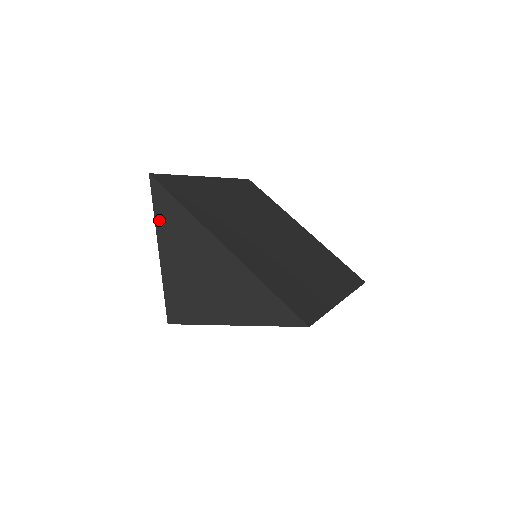
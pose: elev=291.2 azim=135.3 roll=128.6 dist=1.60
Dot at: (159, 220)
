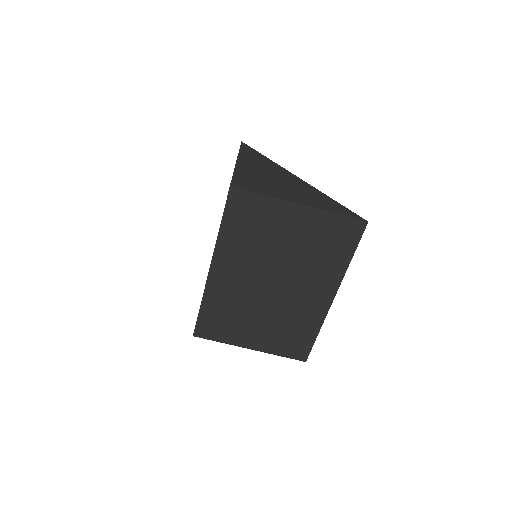
Dot at: (243, 154)
